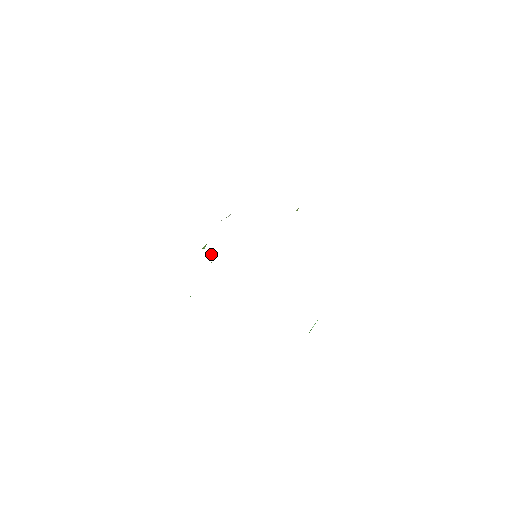
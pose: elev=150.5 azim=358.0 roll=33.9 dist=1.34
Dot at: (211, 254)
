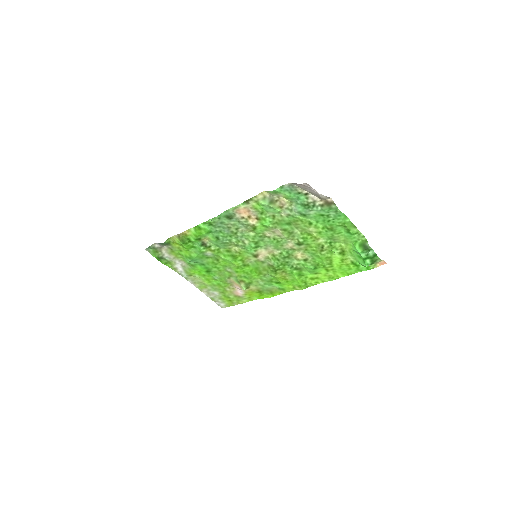
Dot at: (187, 242)
